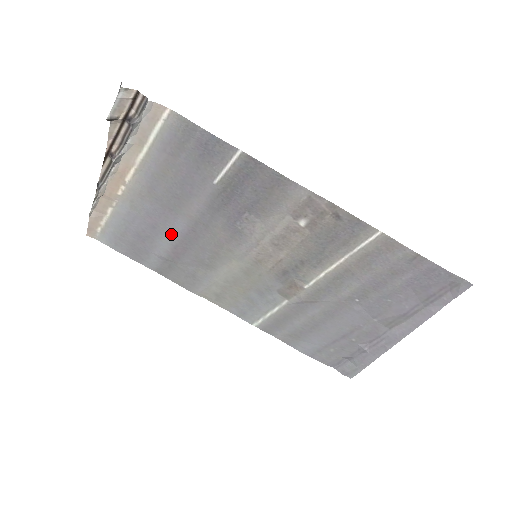
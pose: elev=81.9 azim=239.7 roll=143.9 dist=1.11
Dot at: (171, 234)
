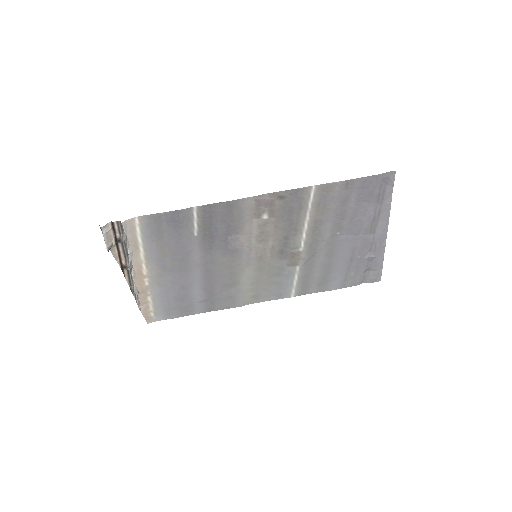
Dot at: (196, 283)
